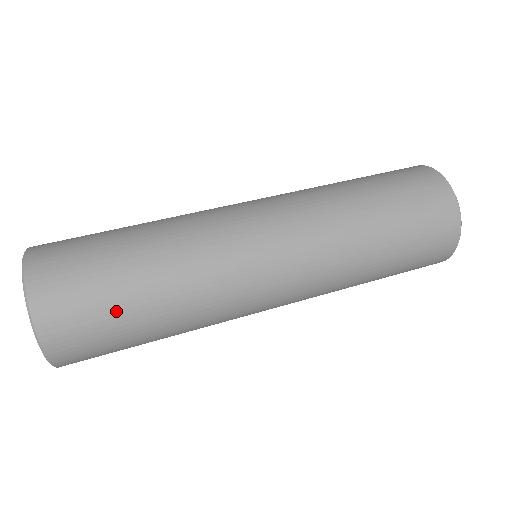
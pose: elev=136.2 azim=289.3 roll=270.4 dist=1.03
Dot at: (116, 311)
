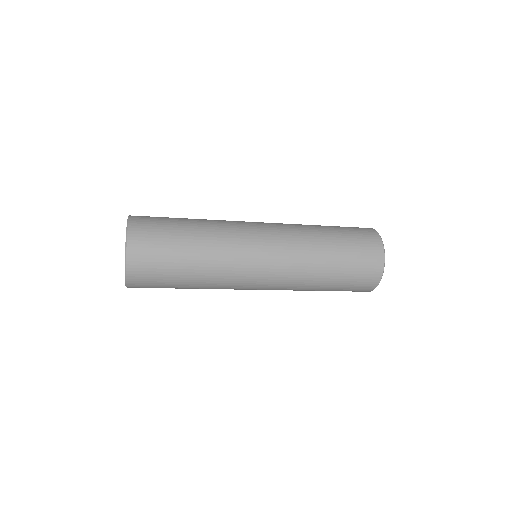
Dot at: (171, 245)
